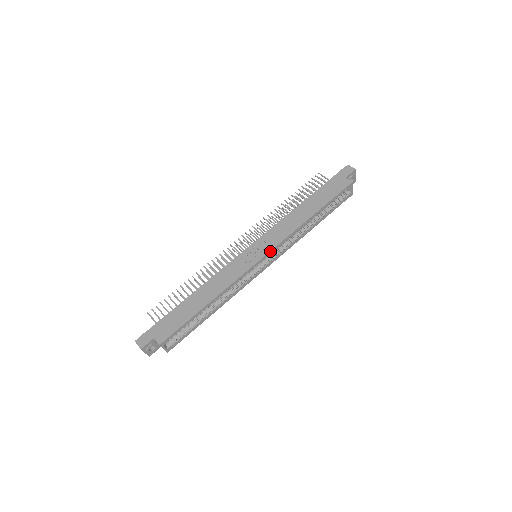
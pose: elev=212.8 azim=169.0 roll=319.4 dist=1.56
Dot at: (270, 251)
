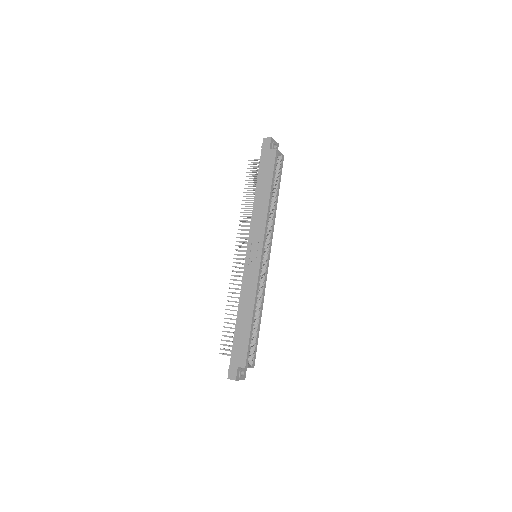
Dot at: (262, 246)
